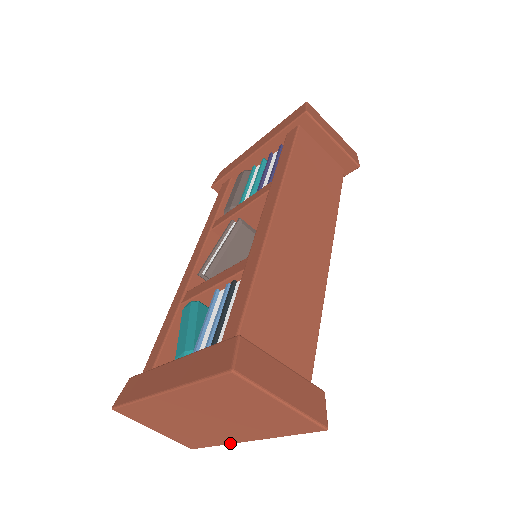
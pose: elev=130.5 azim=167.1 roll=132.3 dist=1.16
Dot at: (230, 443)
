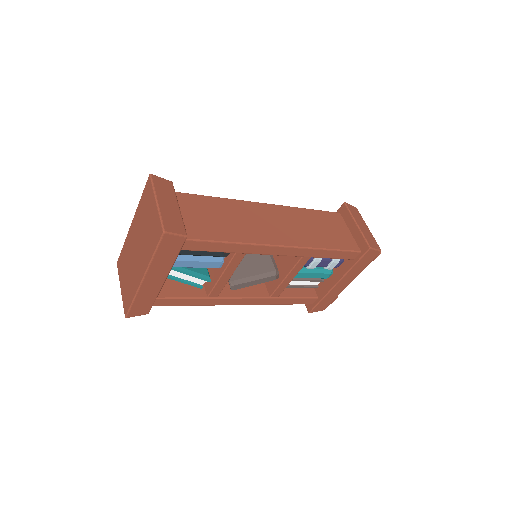
Dot at: (137, 290)
